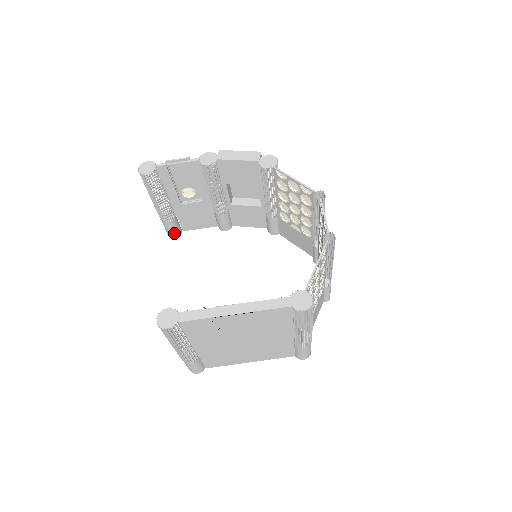
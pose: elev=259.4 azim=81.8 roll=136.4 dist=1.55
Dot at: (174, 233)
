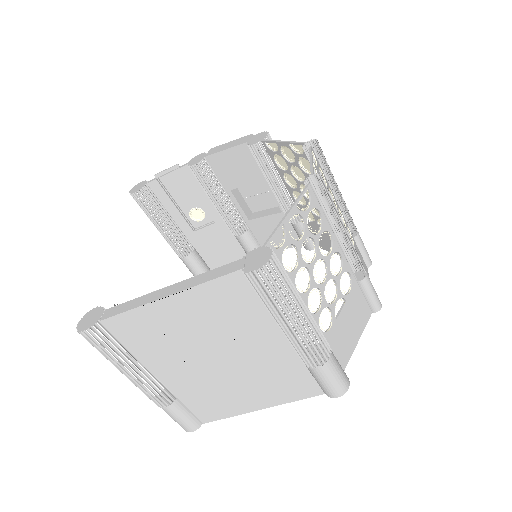
Dot at: (198, 272)
